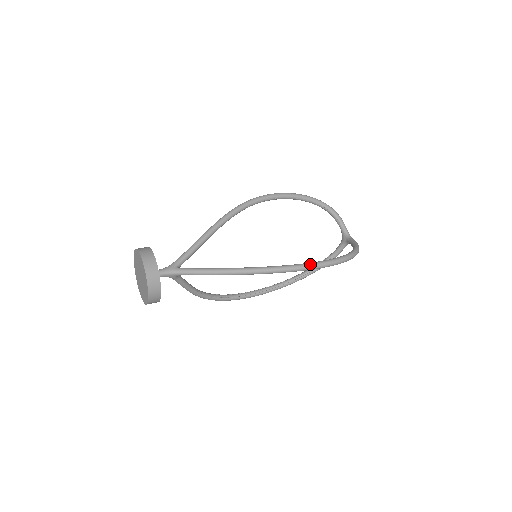
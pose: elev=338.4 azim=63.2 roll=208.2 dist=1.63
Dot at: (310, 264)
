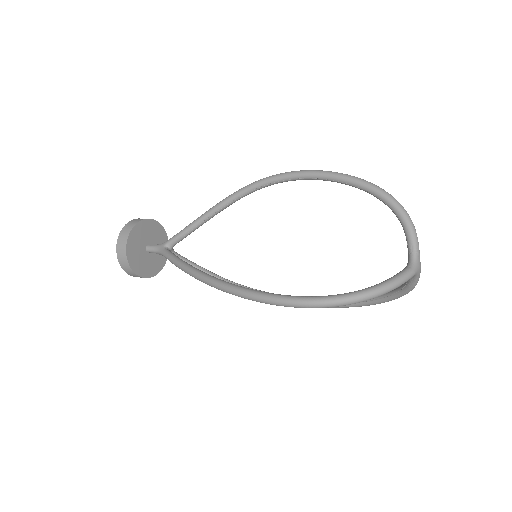
Dot at: (251, 292)
